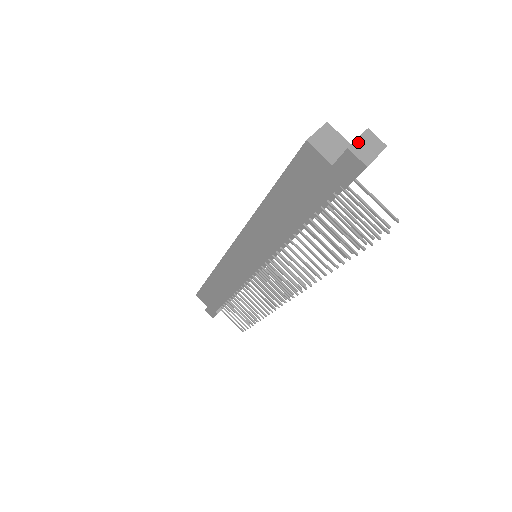
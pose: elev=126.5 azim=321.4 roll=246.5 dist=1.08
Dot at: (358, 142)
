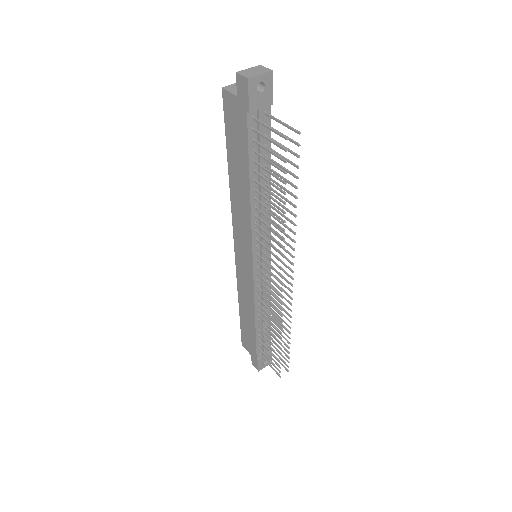
Dot at: (247, 70)
